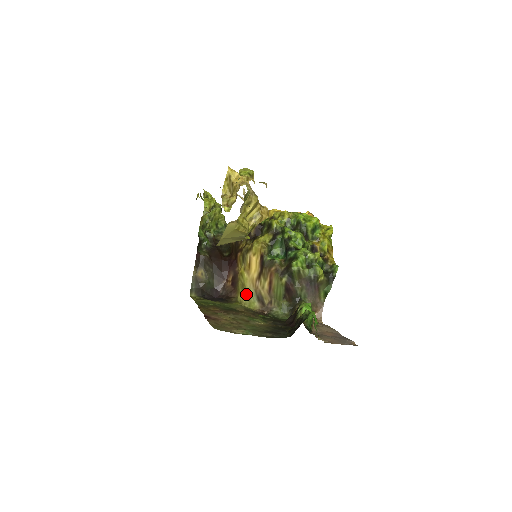
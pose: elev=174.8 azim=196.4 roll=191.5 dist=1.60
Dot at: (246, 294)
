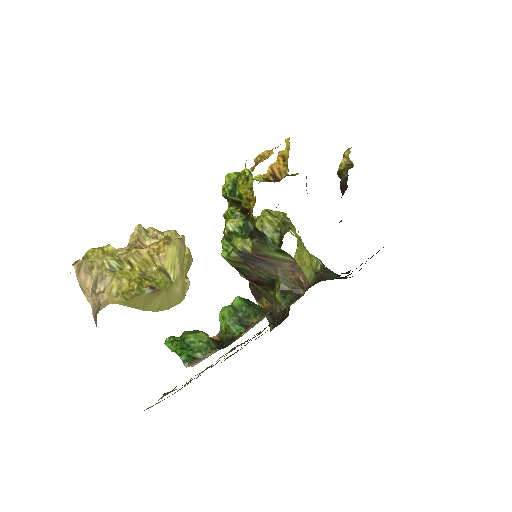
Dot at: occluded
